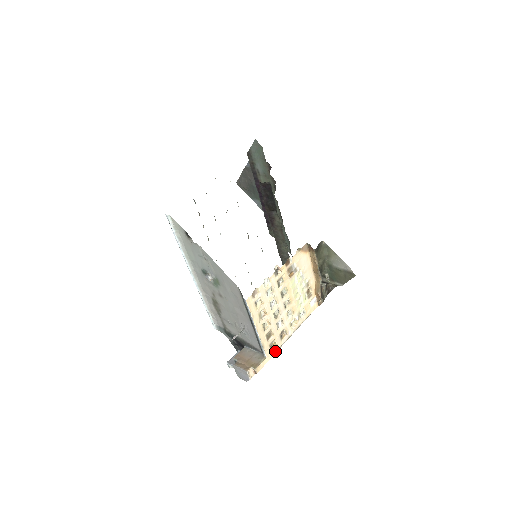
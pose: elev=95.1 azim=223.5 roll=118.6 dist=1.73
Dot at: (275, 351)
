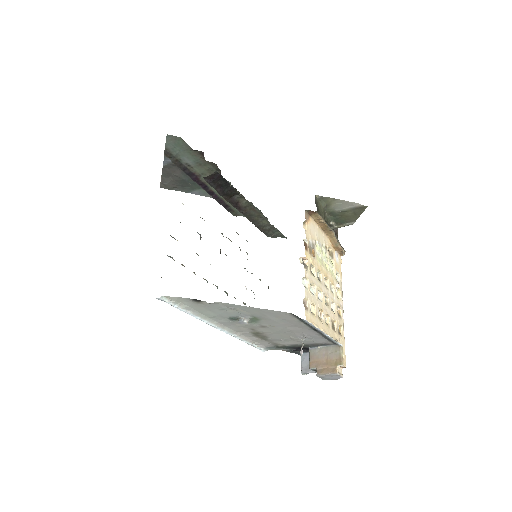
Dot at: (343, 332)
